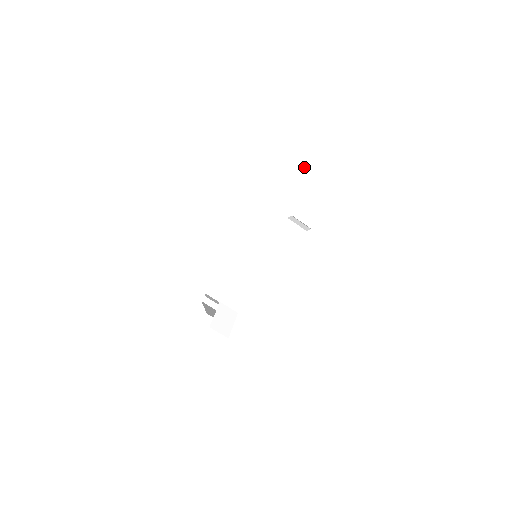
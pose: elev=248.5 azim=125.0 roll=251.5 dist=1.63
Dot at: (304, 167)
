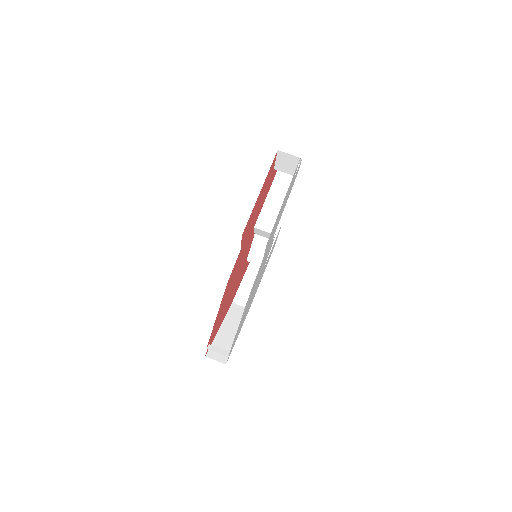
Dot at: occluded
